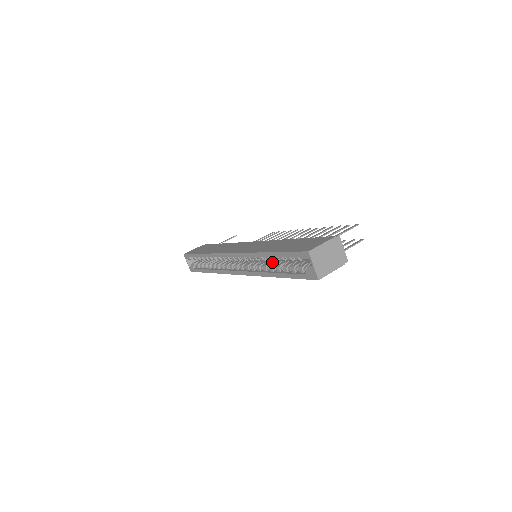
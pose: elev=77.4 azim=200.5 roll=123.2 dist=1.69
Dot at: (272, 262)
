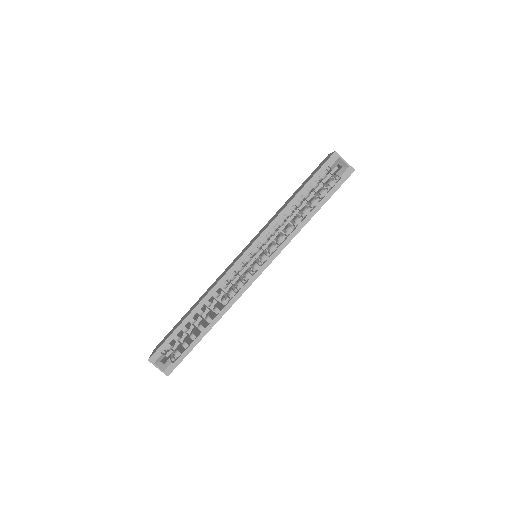
Dot at: (289, 224)
